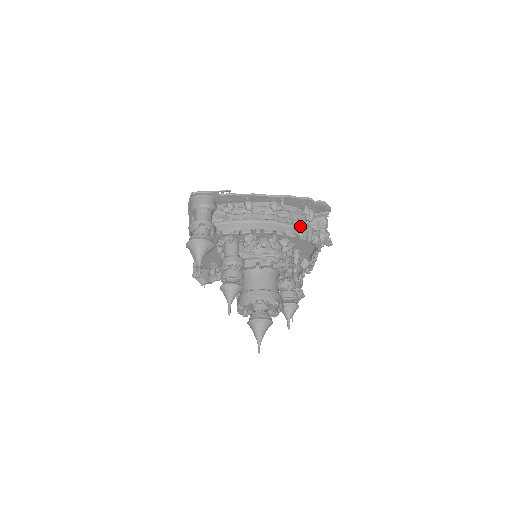
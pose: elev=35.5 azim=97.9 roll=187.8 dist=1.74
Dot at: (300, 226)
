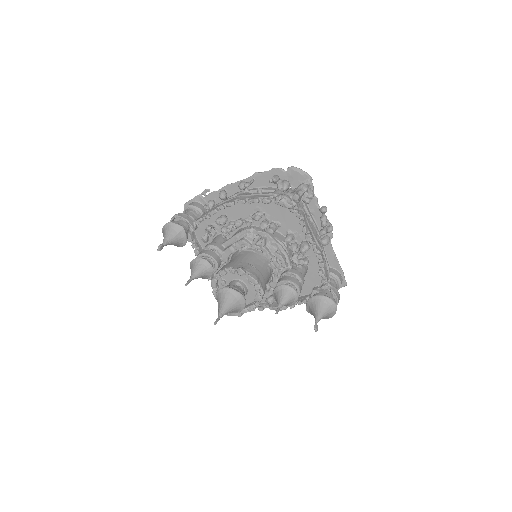
Dot at: (267, 193)
